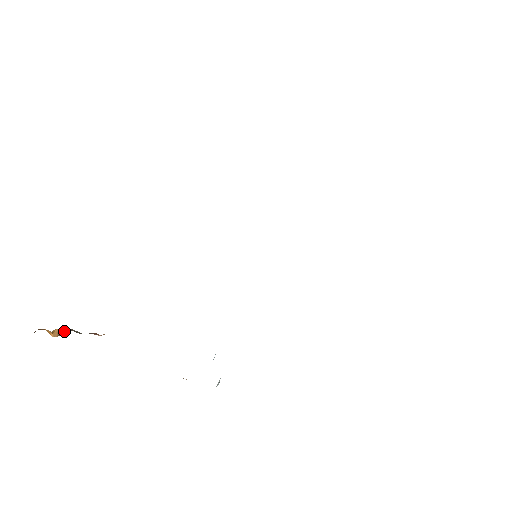
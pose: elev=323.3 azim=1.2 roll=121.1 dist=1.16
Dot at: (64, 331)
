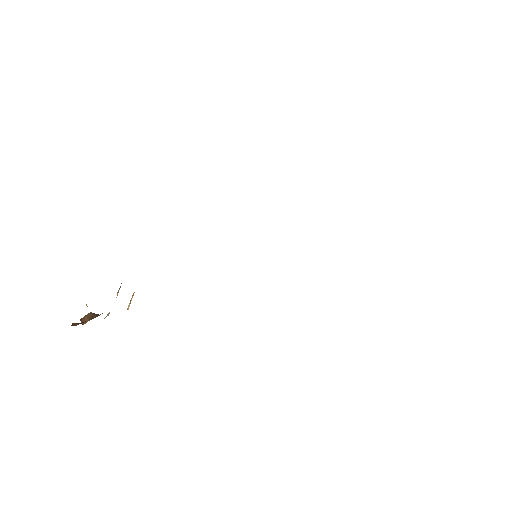
Dot at: occluded
